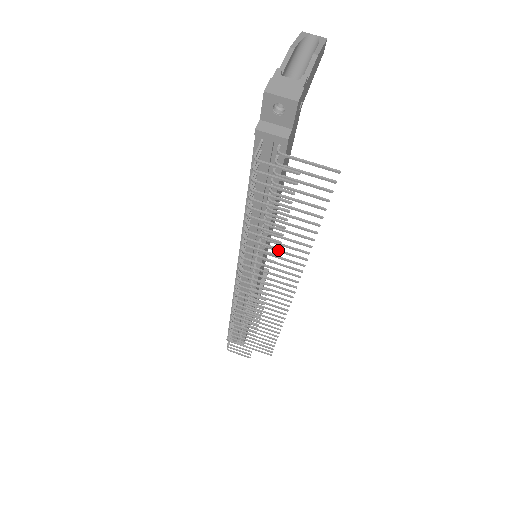
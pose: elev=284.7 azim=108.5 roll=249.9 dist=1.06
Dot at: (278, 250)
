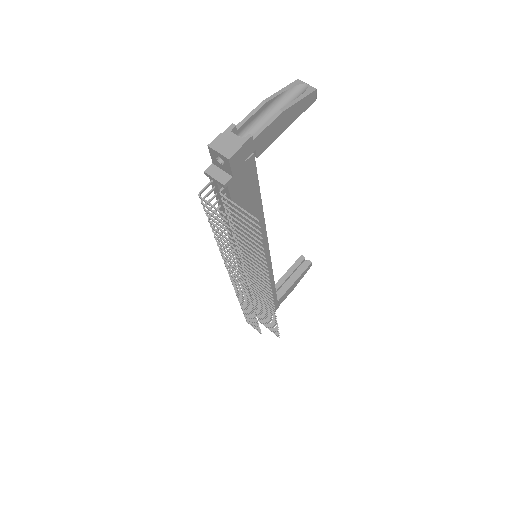
Dot at: occluded
